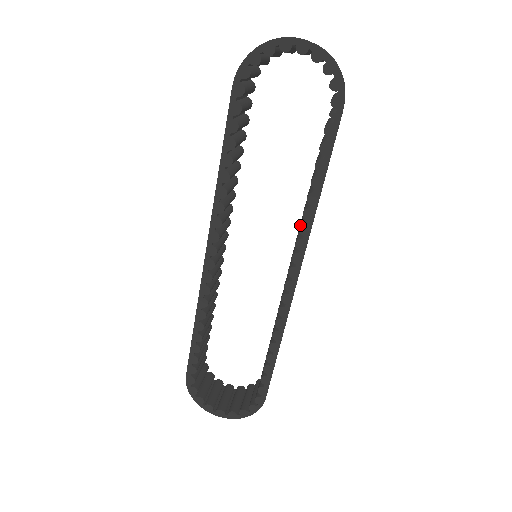
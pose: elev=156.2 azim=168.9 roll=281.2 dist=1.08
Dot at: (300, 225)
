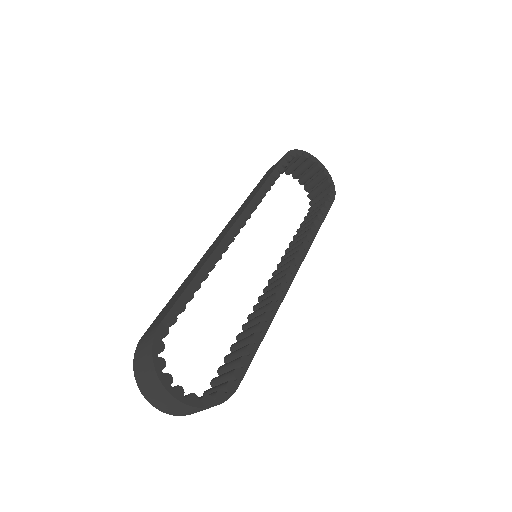
Dot at: (304, 241)
